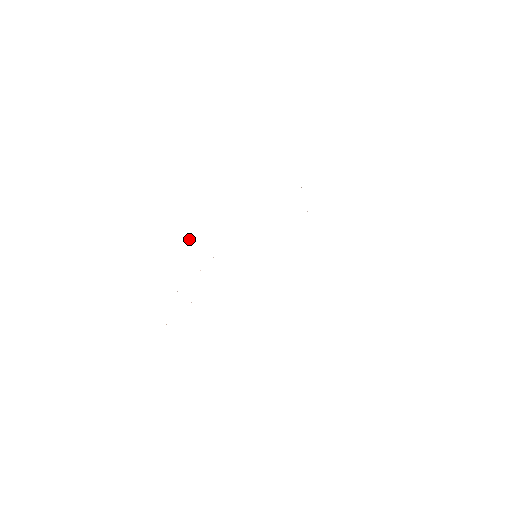
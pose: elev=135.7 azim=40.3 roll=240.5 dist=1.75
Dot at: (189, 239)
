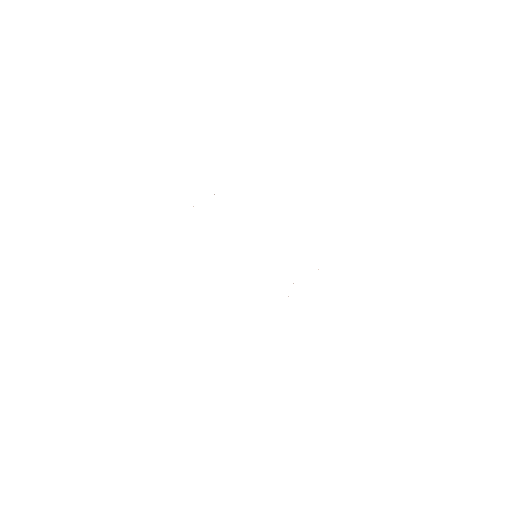
Dot at: occluded
